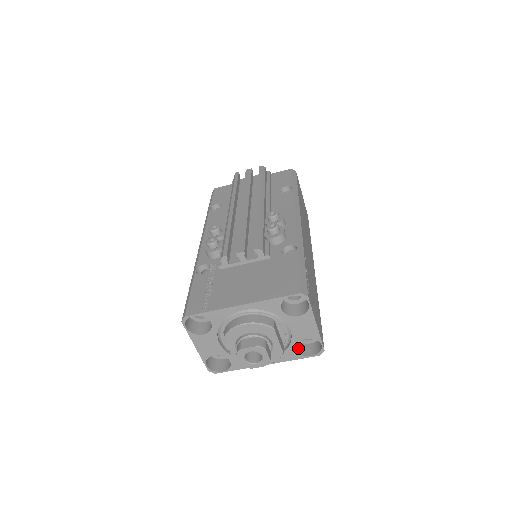
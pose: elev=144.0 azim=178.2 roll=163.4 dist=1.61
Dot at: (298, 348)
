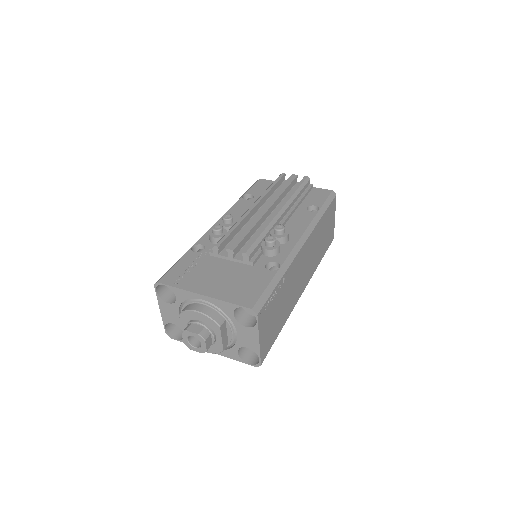
Dot at: (242, 352)
